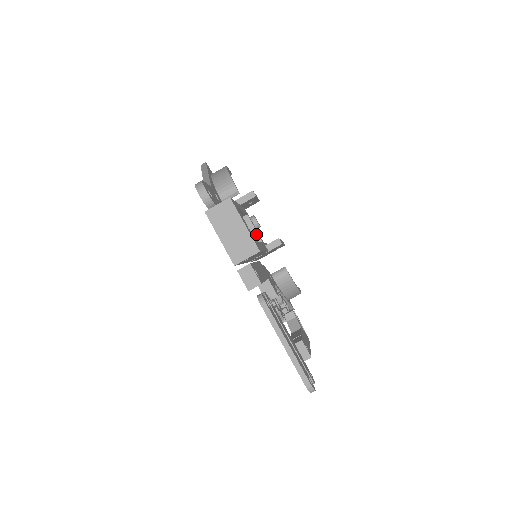
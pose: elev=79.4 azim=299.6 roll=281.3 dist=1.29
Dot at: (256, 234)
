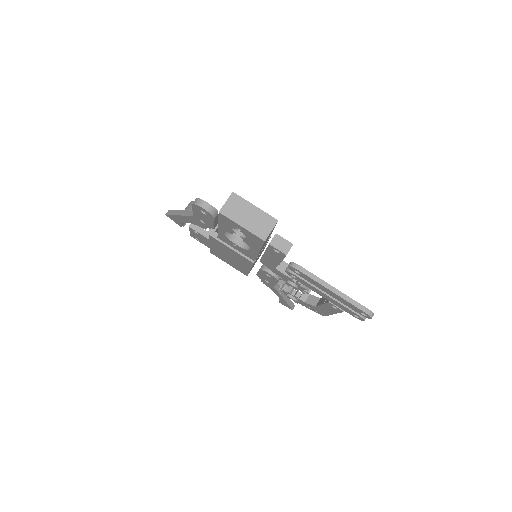
Dot at: occluded
